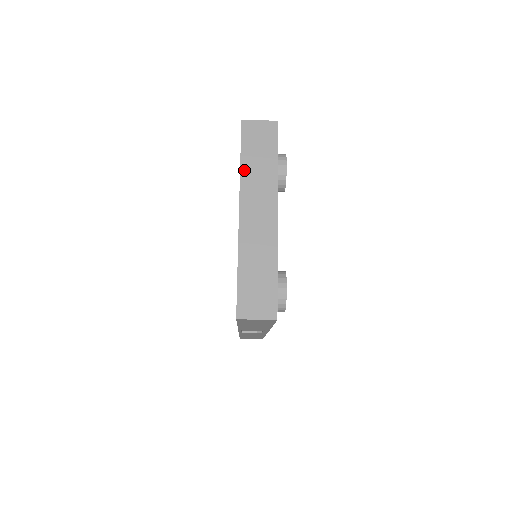
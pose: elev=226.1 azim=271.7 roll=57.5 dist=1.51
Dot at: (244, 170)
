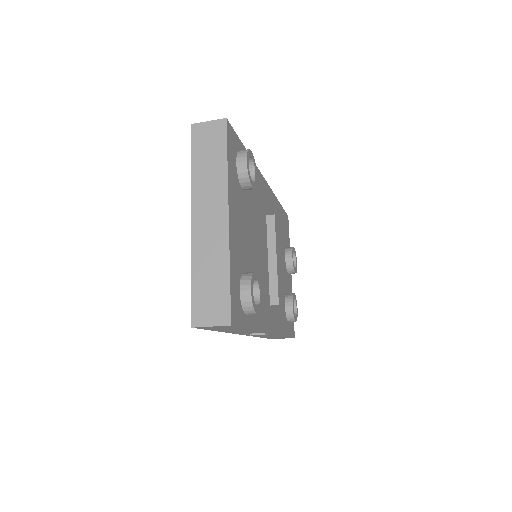
Dot at: (195, 175)
